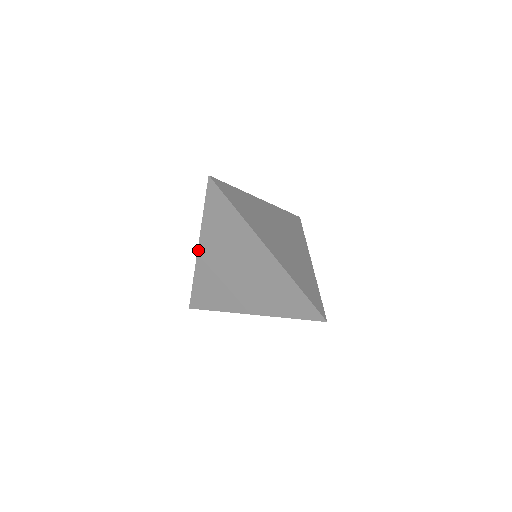
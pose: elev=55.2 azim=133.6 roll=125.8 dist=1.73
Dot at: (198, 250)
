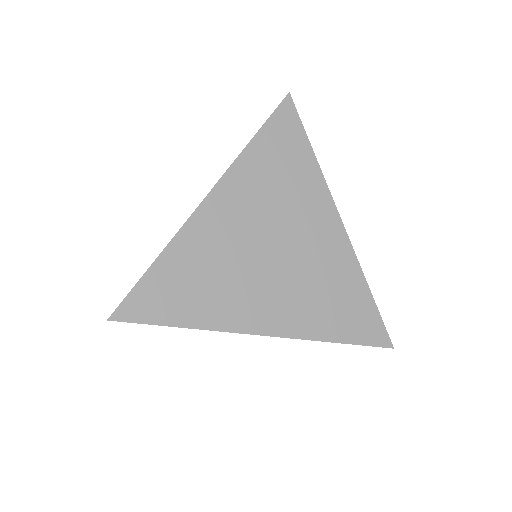
Dot at: occluded
